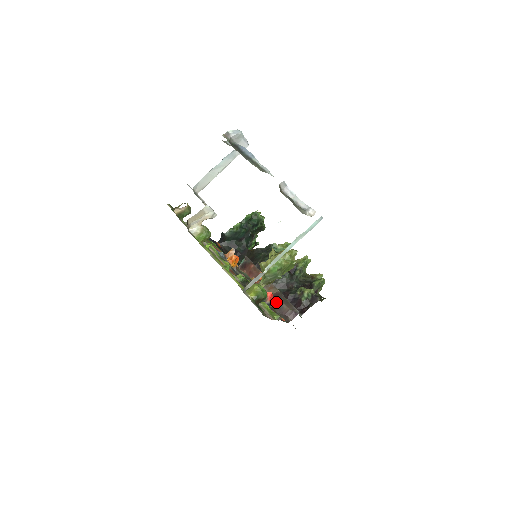
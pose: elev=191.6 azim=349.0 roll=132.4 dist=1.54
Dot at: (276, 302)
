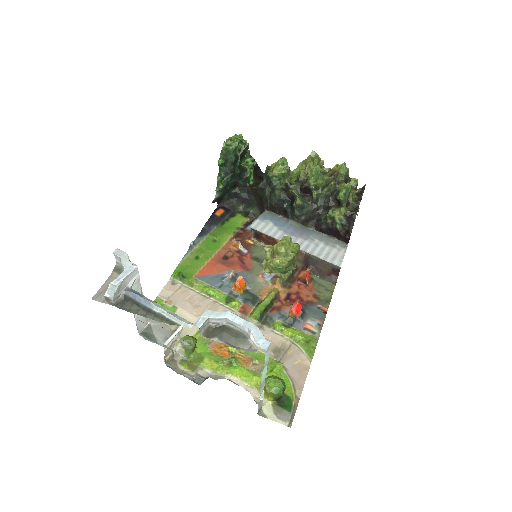
Dot at: (311, 269)
